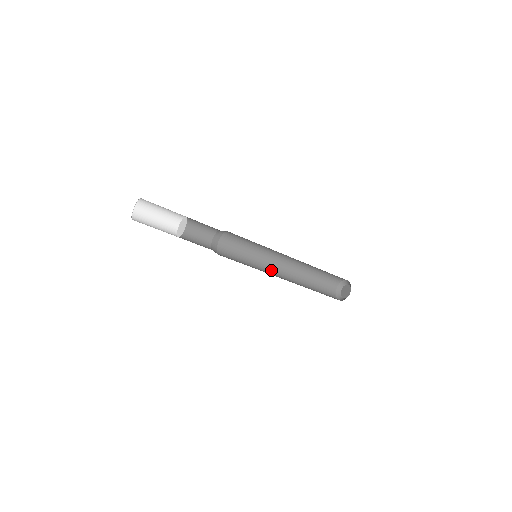
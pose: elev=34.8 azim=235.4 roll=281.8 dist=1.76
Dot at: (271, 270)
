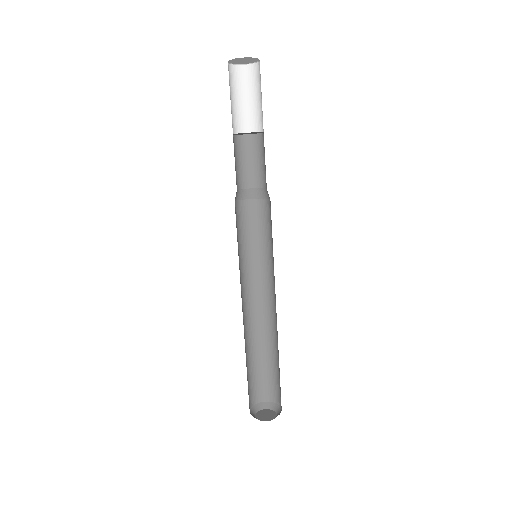
Dot at: (241, 295)
